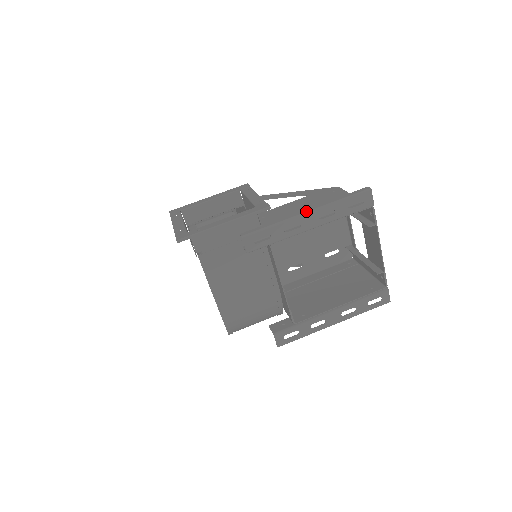
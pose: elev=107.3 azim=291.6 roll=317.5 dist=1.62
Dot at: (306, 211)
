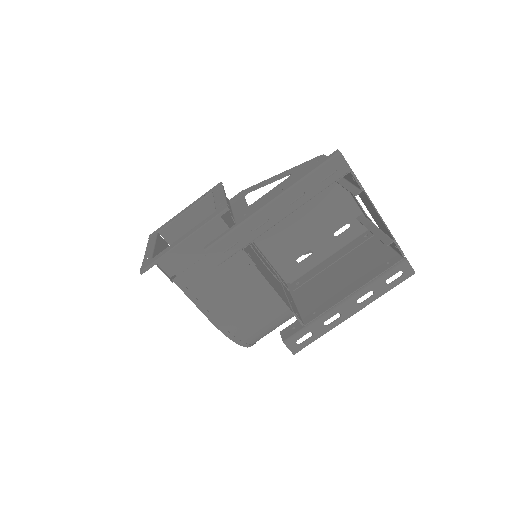
Dot at: (269, 201)
